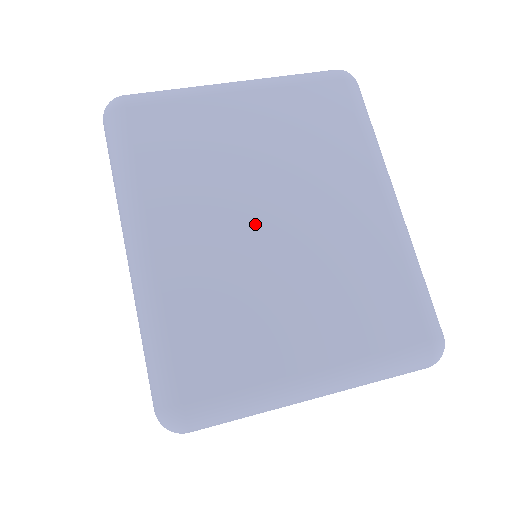
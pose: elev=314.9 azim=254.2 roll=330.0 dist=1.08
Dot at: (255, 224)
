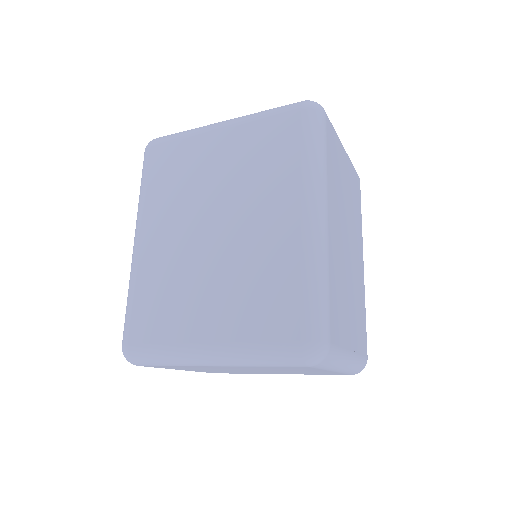
Dot at: (201, 230)
